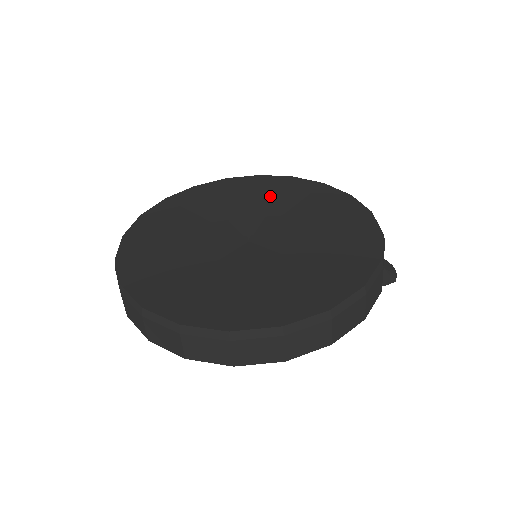
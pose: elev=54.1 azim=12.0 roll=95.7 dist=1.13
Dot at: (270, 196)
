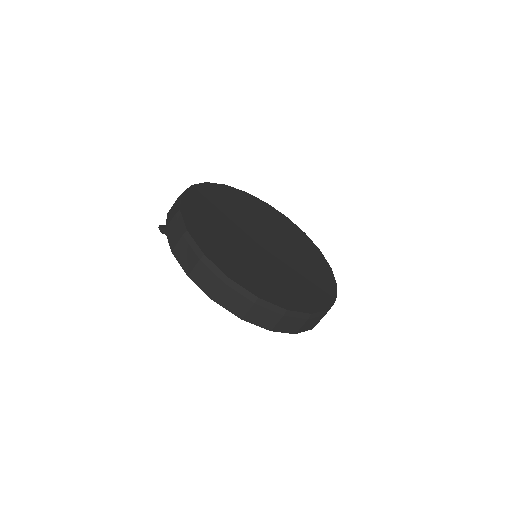
Dot at: (259, 214)
